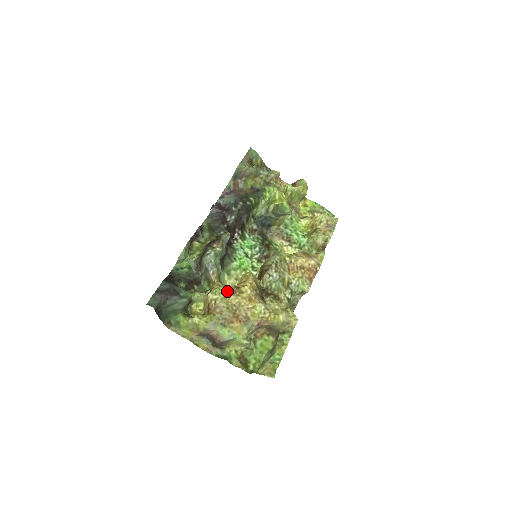
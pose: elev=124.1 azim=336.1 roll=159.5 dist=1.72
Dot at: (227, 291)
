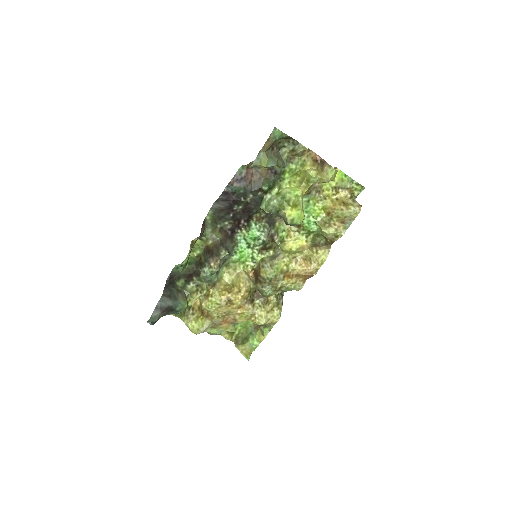
Dot at: (219, 303)
